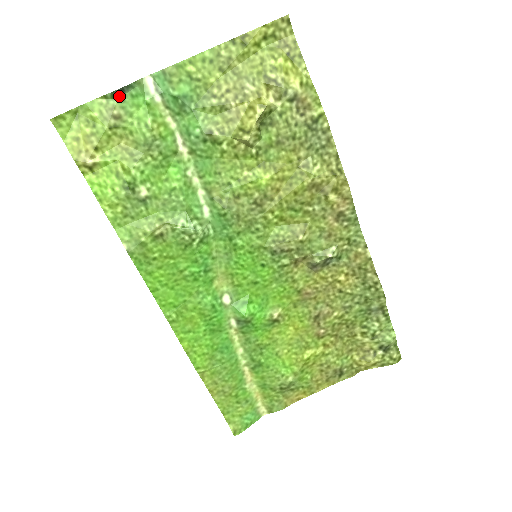
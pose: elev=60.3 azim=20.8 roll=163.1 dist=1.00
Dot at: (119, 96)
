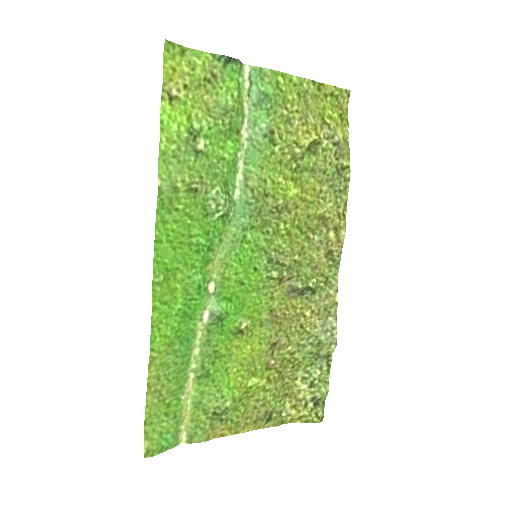
Dot at: (224, 62)
